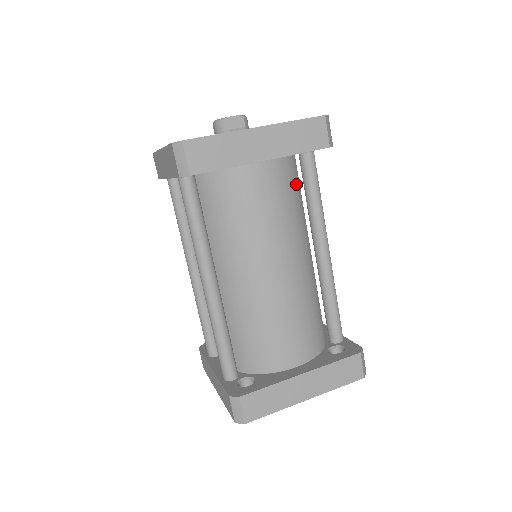
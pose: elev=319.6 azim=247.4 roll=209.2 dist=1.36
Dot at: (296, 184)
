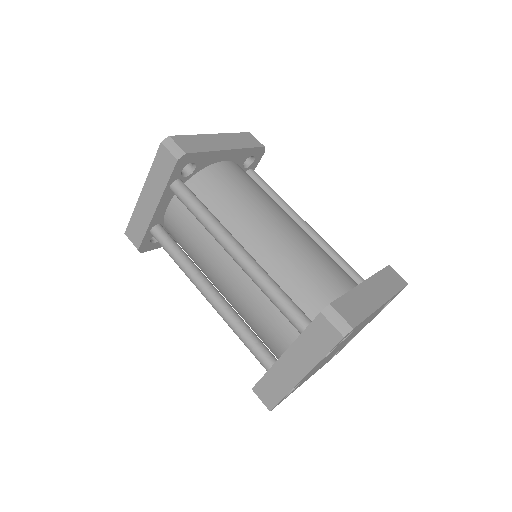
Dot at: occluded
